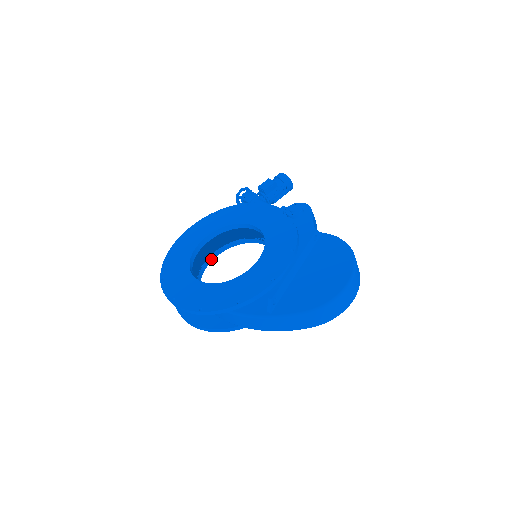
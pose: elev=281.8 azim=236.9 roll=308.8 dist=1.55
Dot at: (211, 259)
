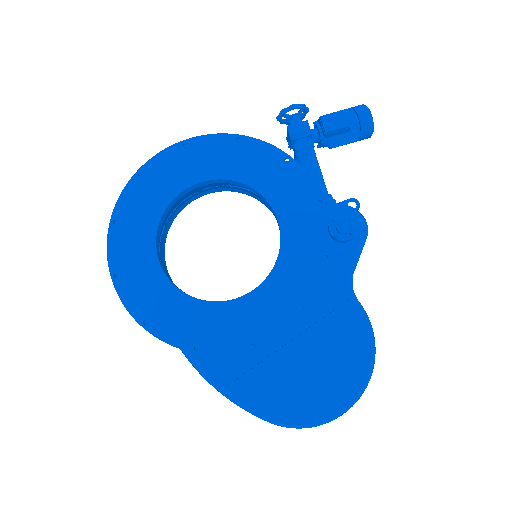
Dot at: (199, 196)
